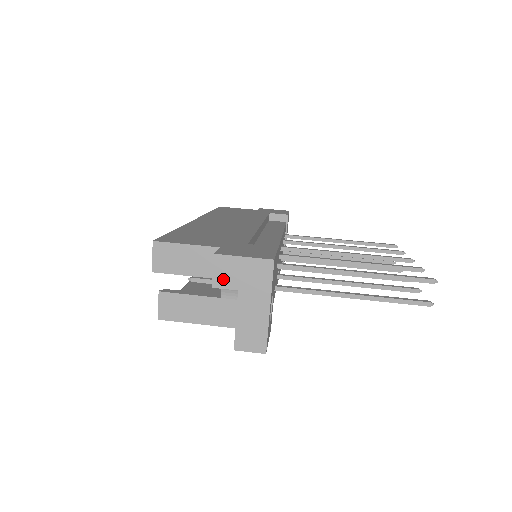
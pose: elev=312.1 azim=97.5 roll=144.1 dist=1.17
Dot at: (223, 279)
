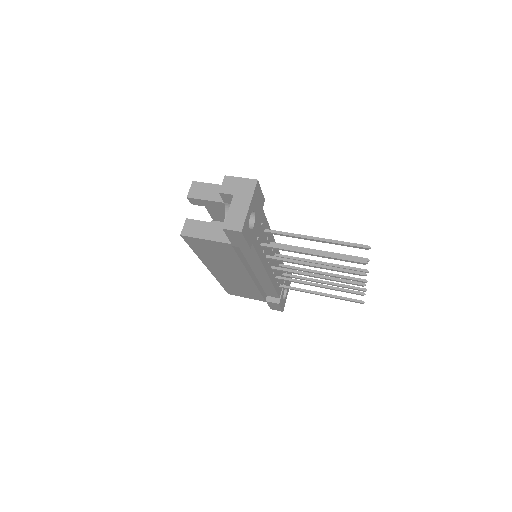
Dot at: (226, 188)
